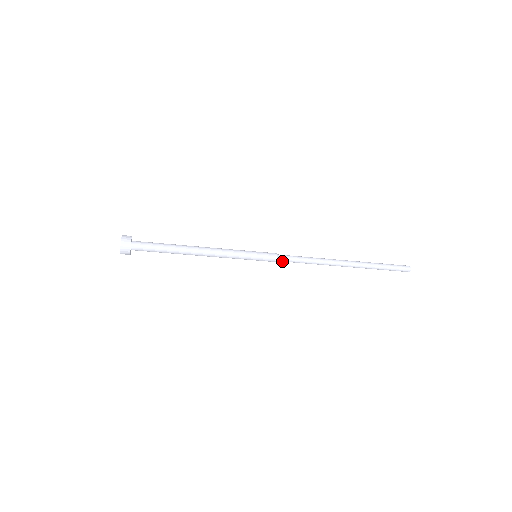
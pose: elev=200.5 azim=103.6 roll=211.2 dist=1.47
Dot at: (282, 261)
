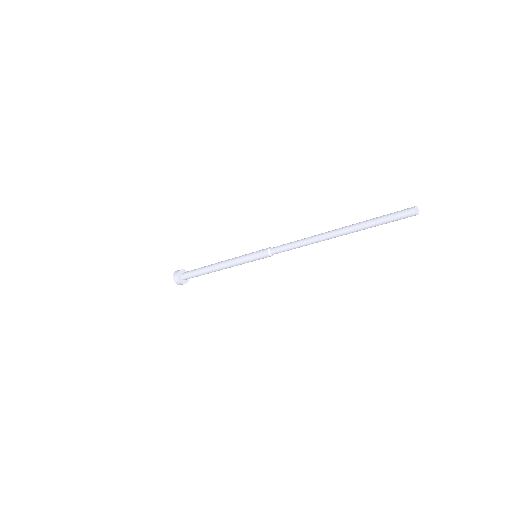
Dot at: (277, 253)
